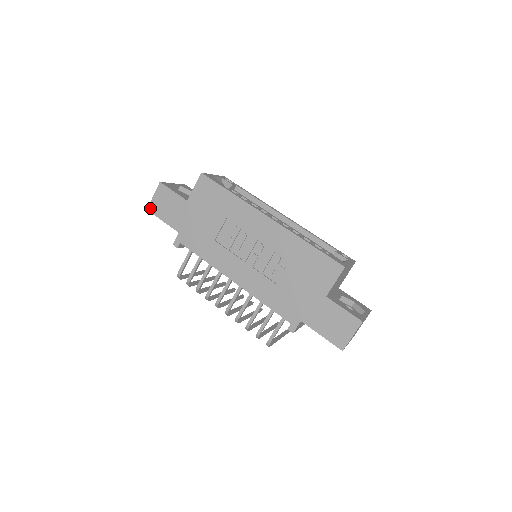
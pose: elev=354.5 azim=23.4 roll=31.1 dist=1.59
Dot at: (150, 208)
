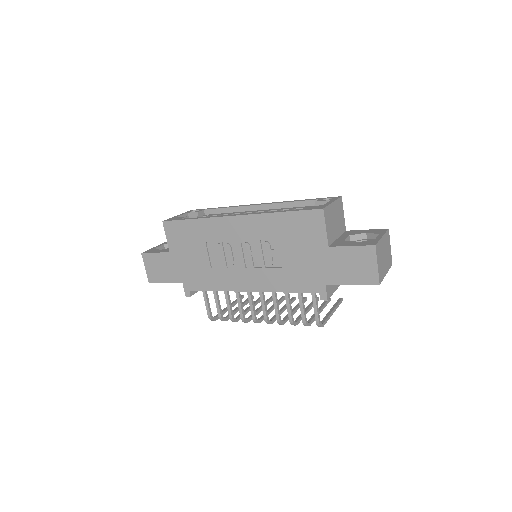
Dot at: (150, 280)
